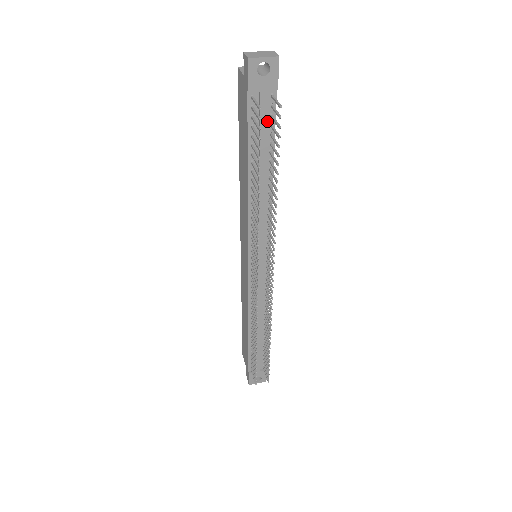
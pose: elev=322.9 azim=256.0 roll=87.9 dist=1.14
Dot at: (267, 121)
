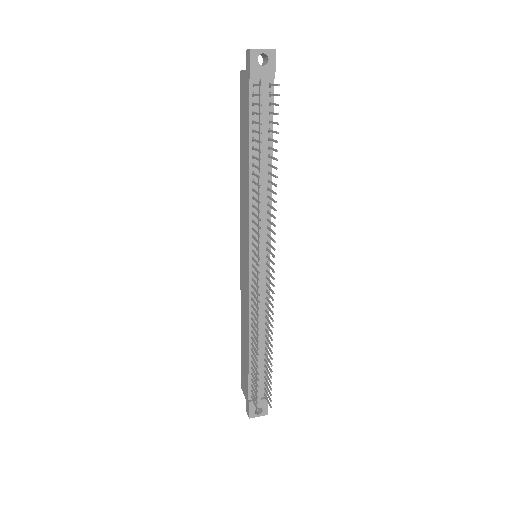
Dot at: (266, 109)
